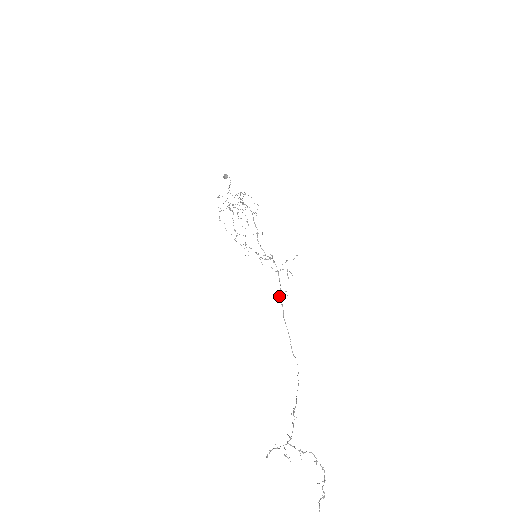
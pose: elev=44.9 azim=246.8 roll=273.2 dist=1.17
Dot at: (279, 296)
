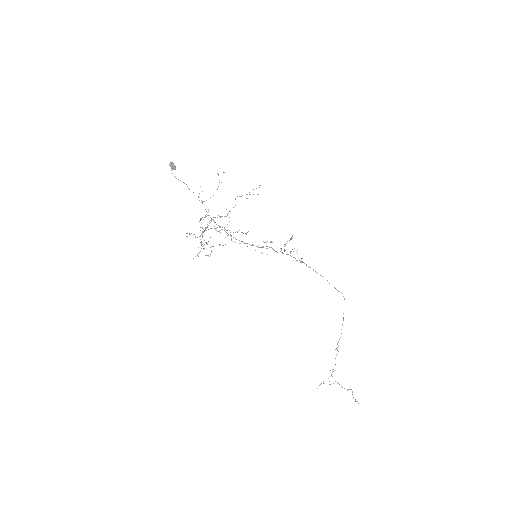
Dot at: occluded
